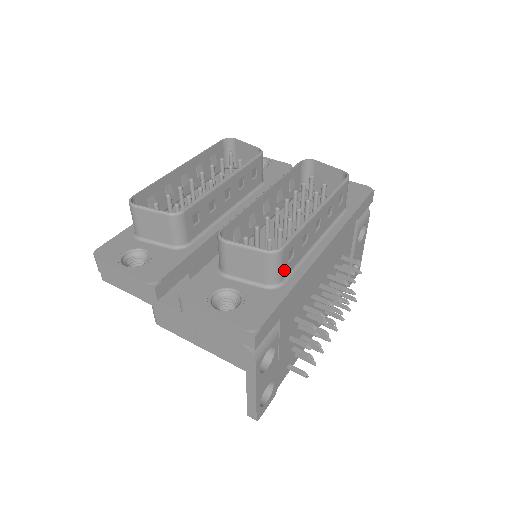
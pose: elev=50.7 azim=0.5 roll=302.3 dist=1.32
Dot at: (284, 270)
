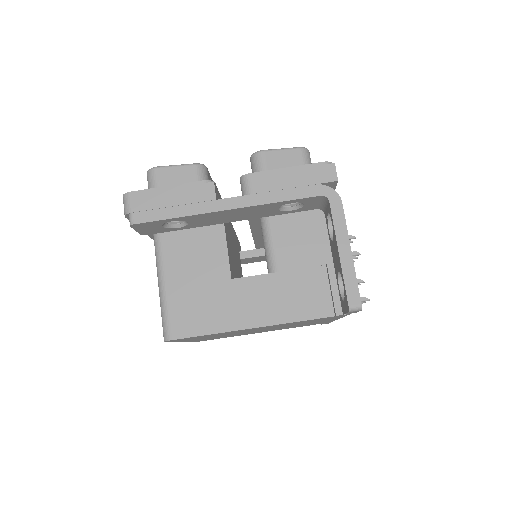
Dot at: occluded
